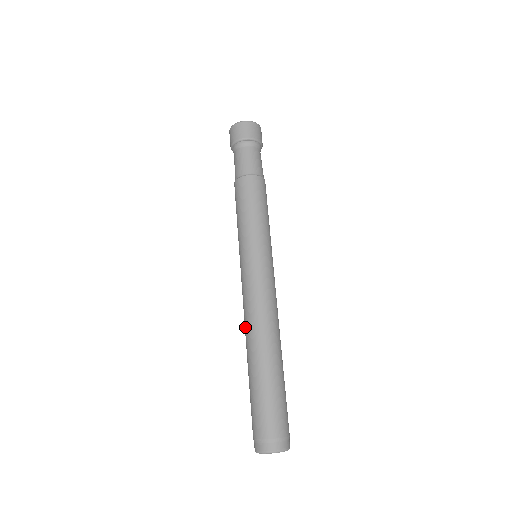
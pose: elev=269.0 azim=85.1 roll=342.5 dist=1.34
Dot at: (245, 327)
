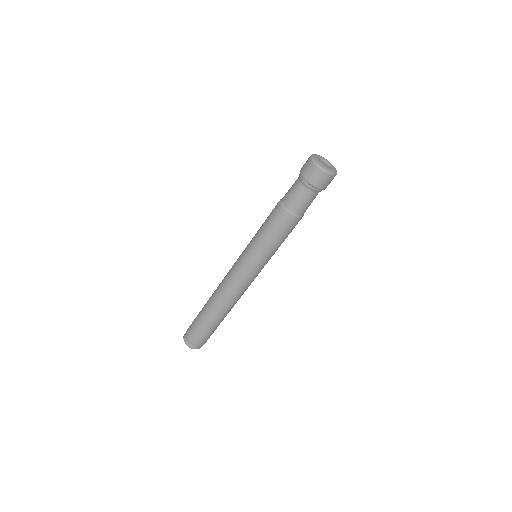
Dot at: (219, 291)
